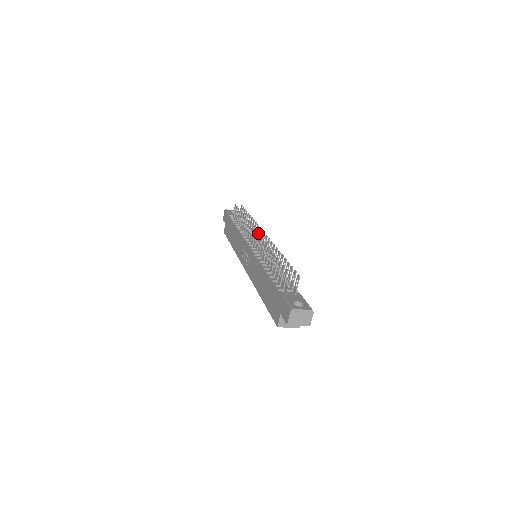
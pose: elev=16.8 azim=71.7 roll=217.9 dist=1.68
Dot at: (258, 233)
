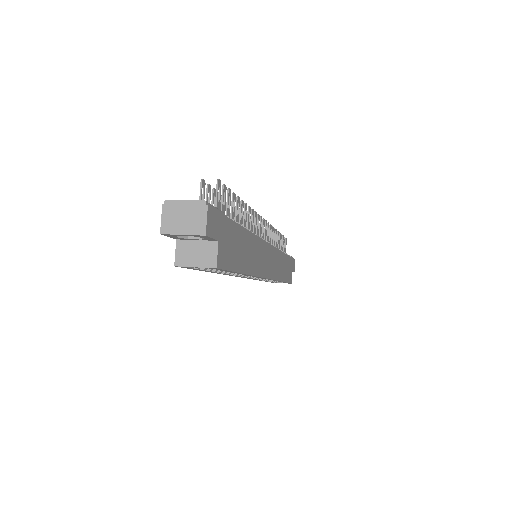
Dot at: (268, 233)
